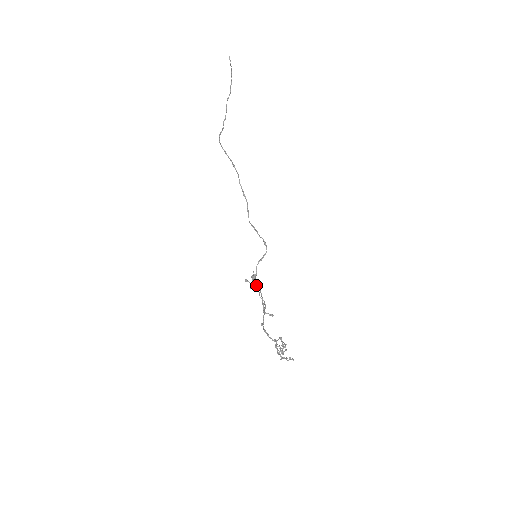
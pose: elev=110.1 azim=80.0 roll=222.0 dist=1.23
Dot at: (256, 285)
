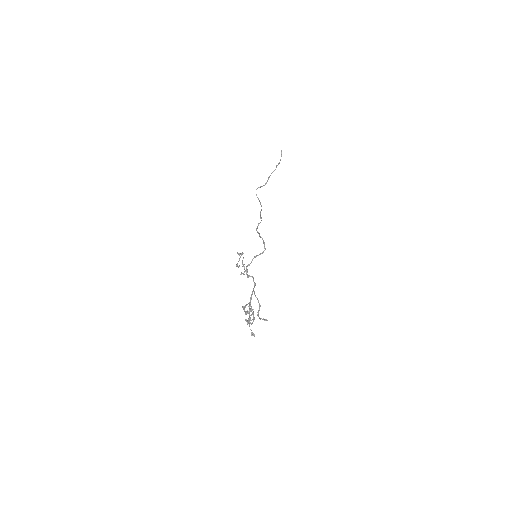
Dot at: (248, 275)
